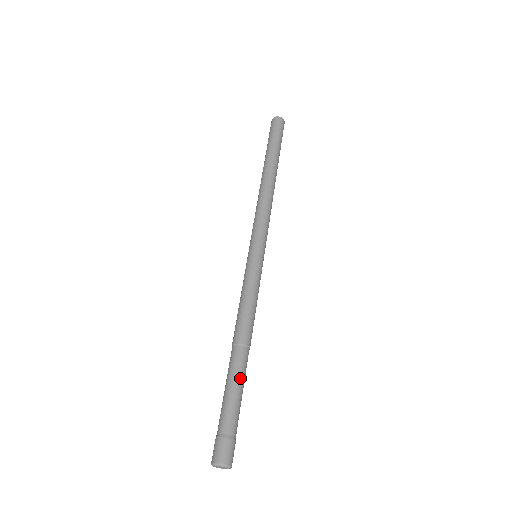
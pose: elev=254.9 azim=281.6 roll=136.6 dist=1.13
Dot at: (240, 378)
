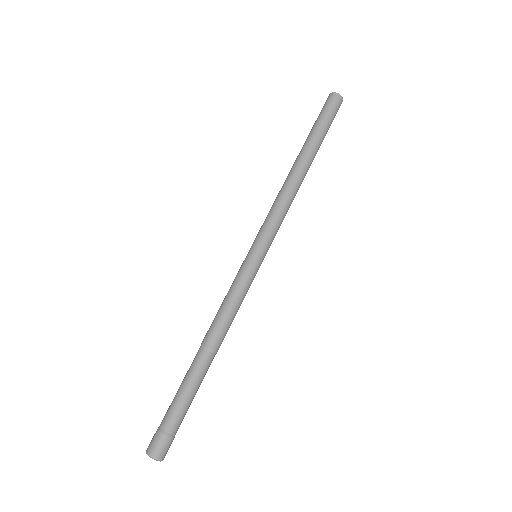
Dot at: (199, 383)
